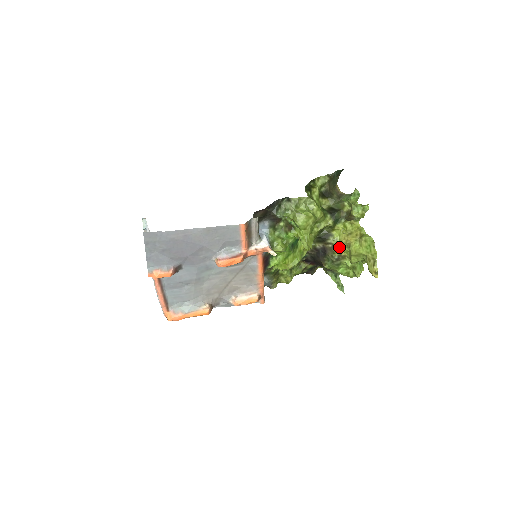
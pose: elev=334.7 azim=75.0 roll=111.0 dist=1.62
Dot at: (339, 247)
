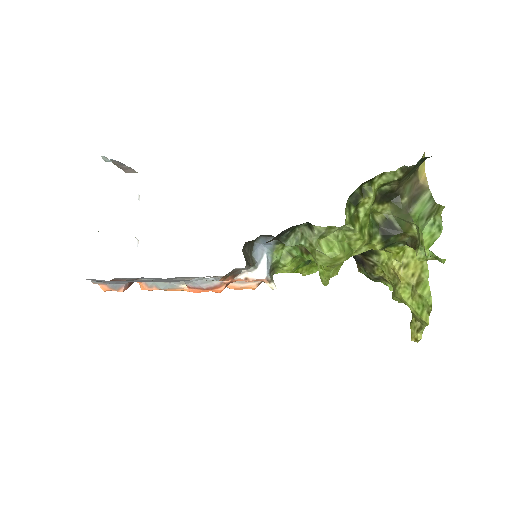
Dot at: (383, 271)
